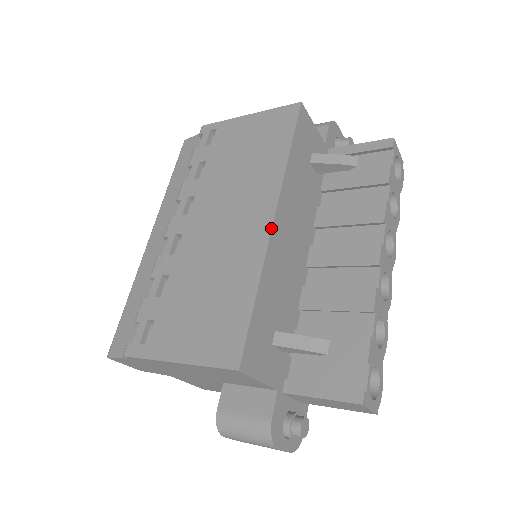
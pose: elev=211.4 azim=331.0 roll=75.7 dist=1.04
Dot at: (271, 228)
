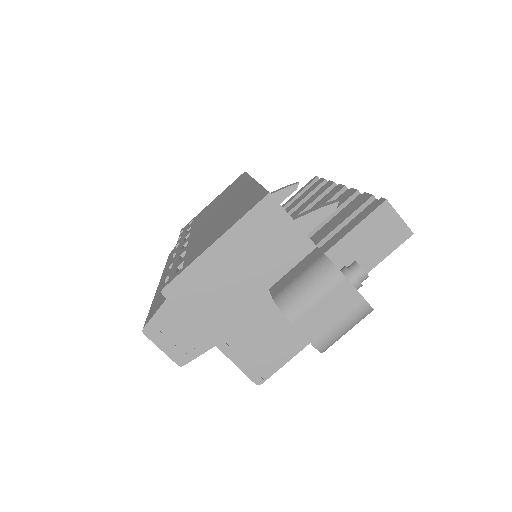
Dot at: (254, 180)
